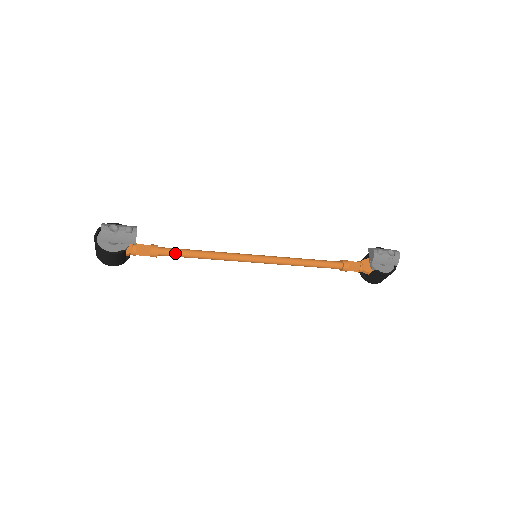
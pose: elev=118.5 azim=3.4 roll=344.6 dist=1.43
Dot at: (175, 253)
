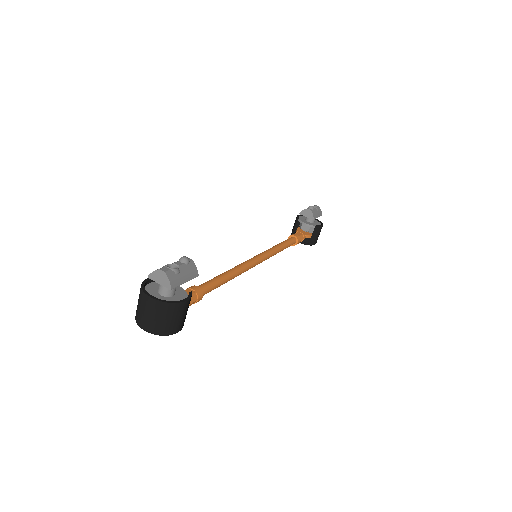
Dot at: (211, 285)
